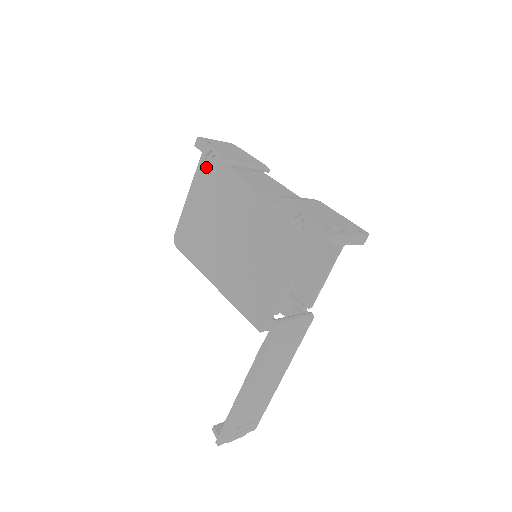
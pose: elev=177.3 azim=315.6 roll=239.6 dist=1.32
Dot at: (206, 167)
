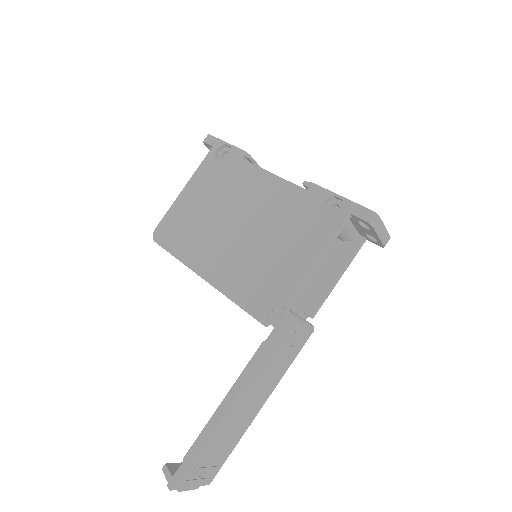
Dot at: (216, 160)
